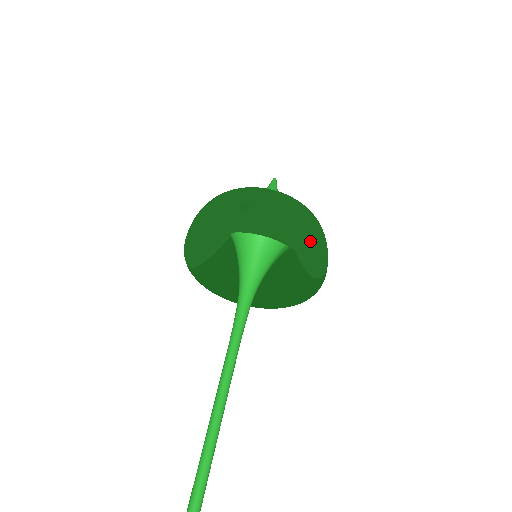
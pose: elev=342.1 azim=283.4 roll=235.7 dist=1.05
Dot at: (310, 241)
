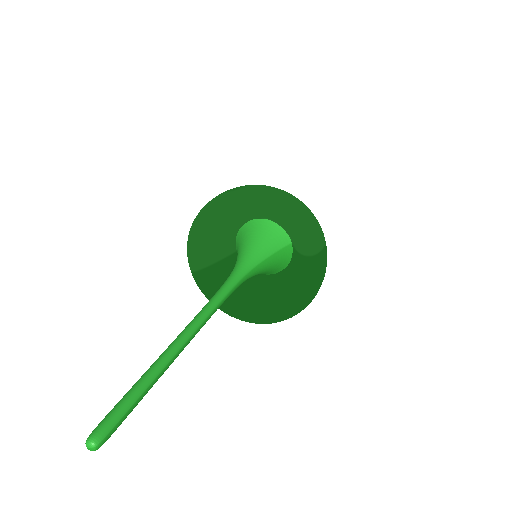
Dot at: (296, 211)
